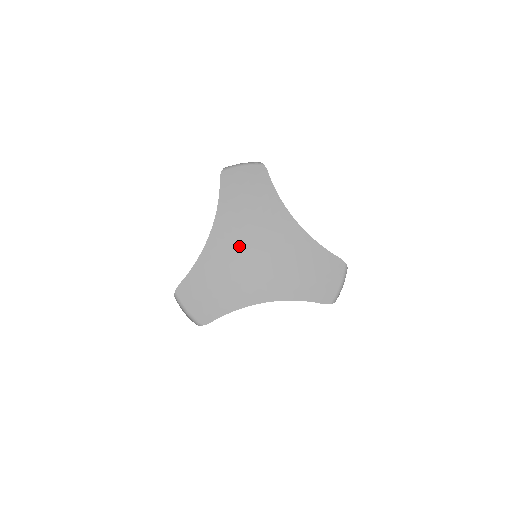
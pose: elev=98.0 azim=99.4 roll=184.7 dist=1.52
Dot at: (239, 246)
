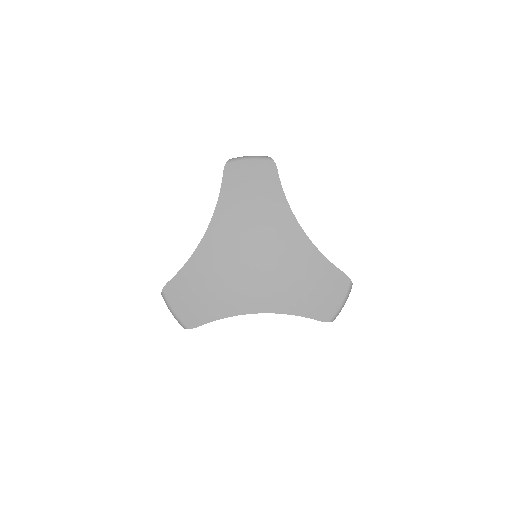
Dot at: (236, 249)
